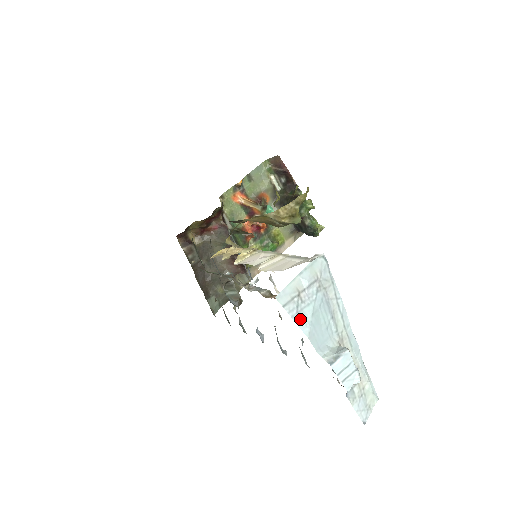
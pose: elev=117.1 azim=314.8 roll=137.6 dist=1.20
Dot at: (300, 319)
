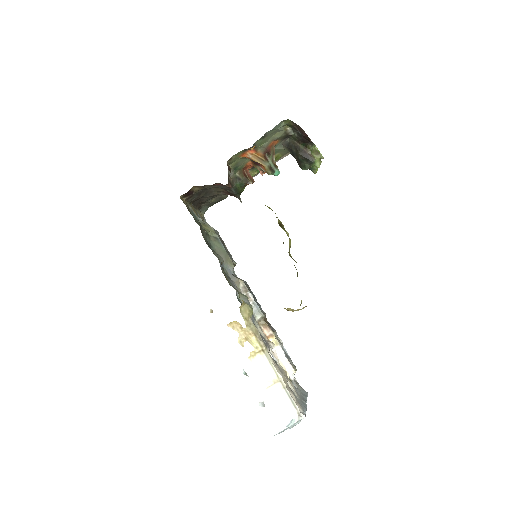
Dot at: occluded
